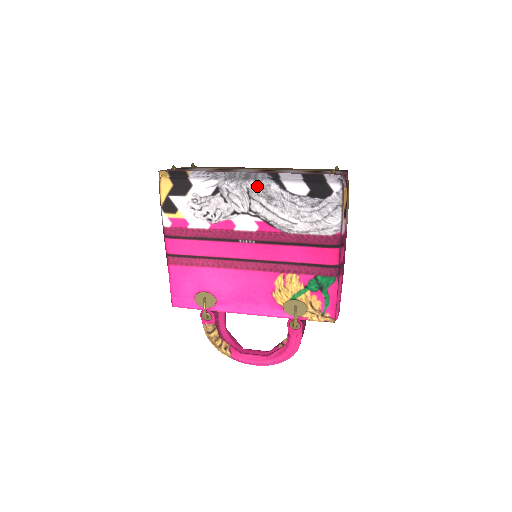
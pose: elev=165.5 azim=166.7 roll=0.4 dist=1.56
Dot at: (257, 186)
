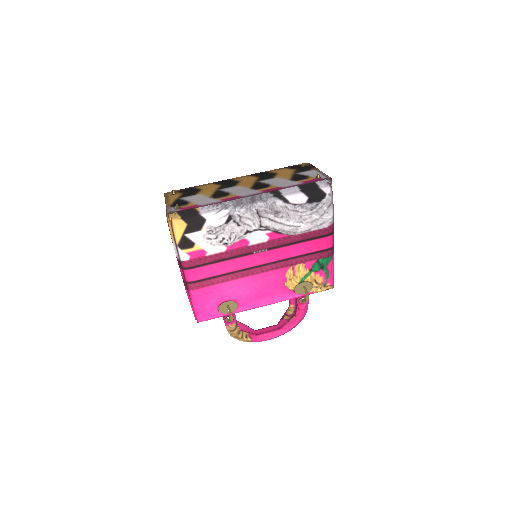
Dot at: (264, 206)
